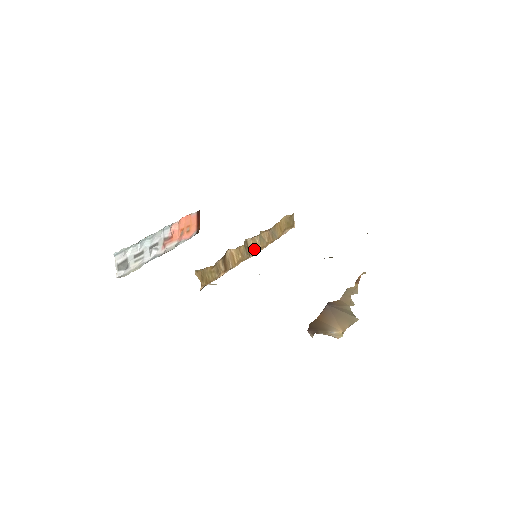
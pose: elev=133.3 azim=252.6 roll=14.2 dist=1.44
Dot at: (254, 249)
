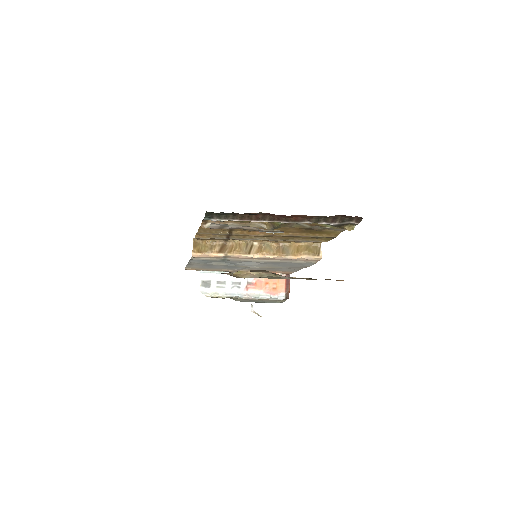
Dot at: (258, 252)
